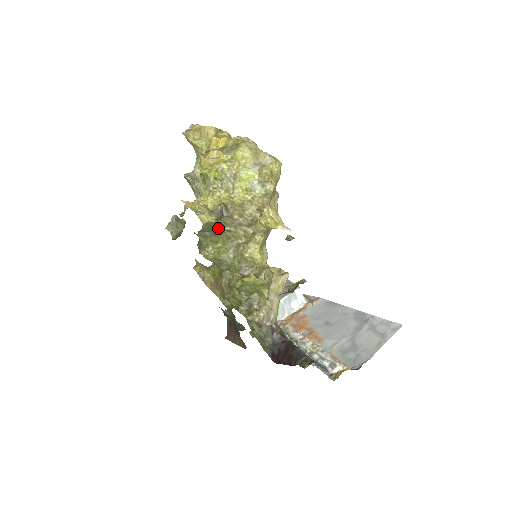
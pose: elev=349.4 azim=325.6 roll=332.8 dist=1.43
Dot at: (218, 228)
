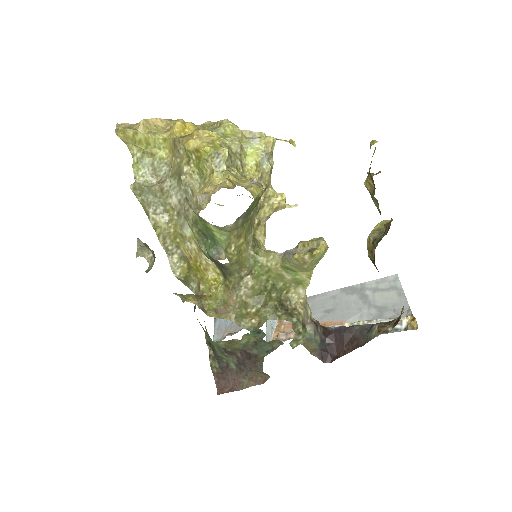
Dot at: (251, 211)
